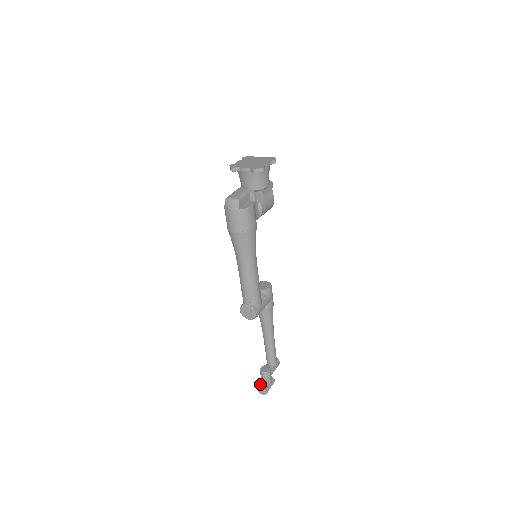
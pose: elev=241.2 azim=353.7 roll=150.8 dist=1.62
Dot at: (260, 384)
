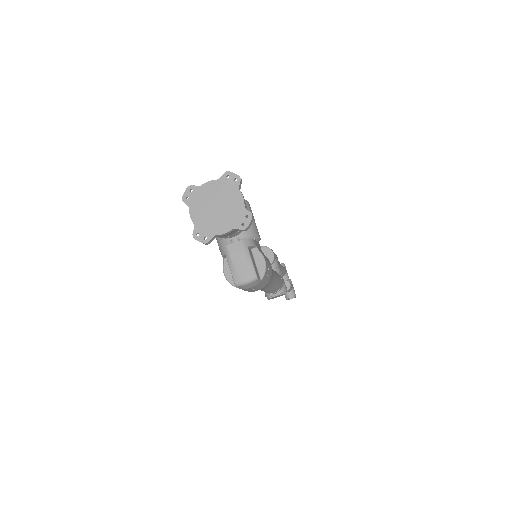
Dot at: (286, 295)
